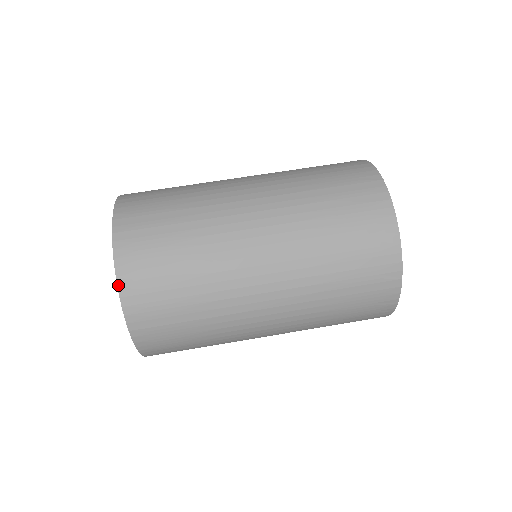
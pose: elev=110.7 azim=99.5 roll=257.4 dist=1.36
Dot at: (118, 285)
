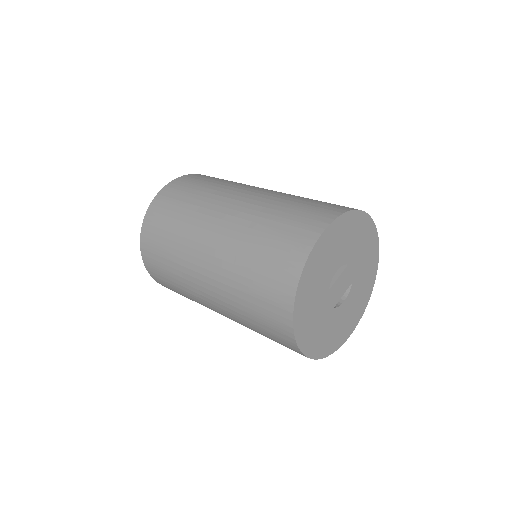
Dot at: occluded
